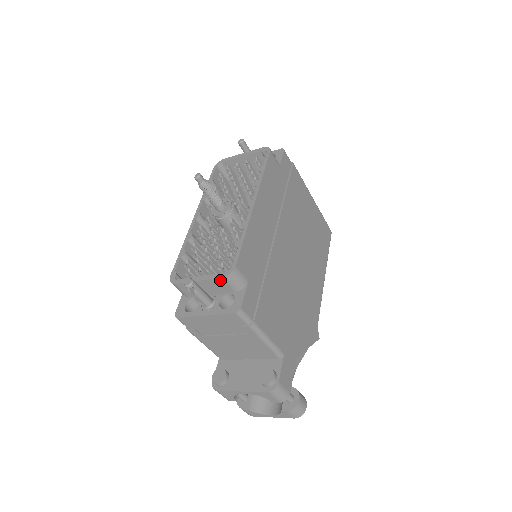
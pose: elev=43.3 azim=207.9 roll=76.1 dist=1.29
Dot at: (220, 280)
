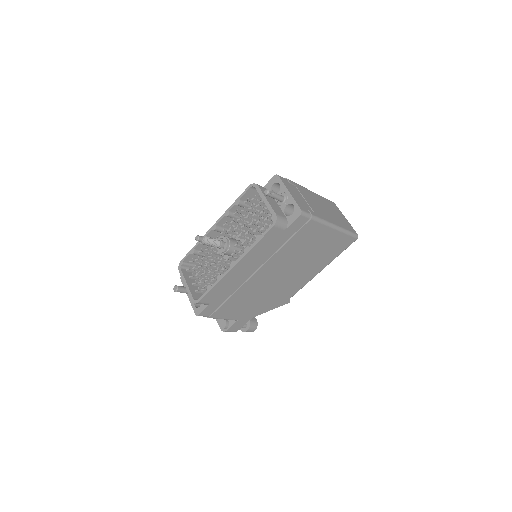
Dot at: (192, 298)
